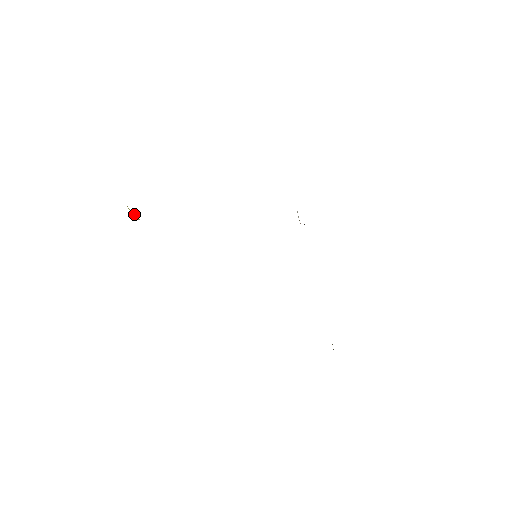
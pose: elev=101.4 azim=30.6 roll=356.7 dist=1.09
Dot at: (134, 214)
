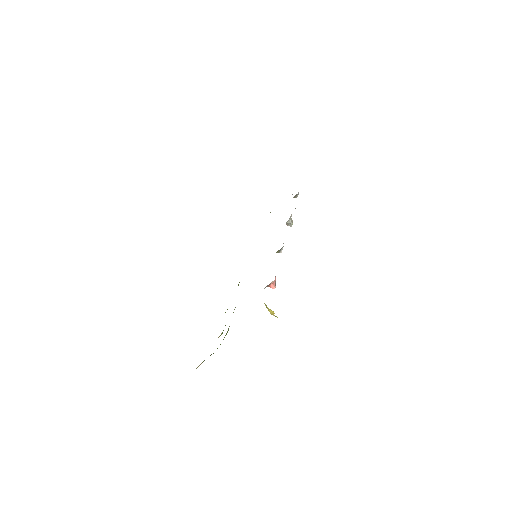
Dot at: (270, 310)
